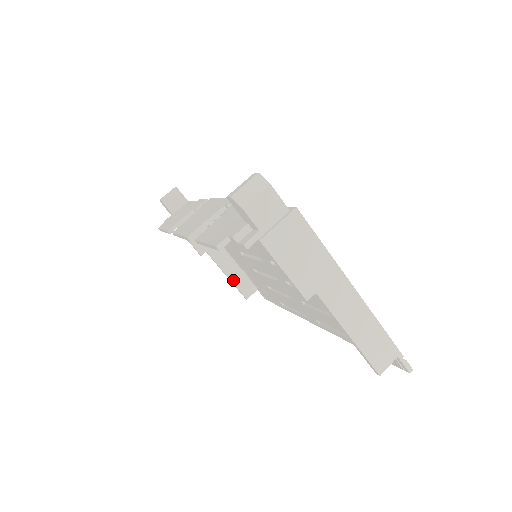
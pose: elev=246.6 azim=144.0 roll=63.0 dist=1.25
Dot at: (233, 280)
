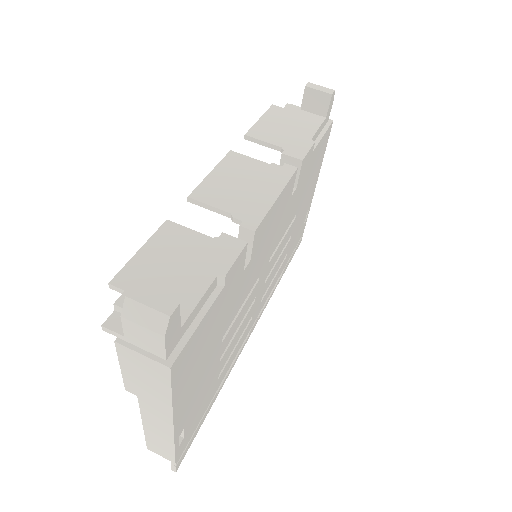
Dot at: occluded
